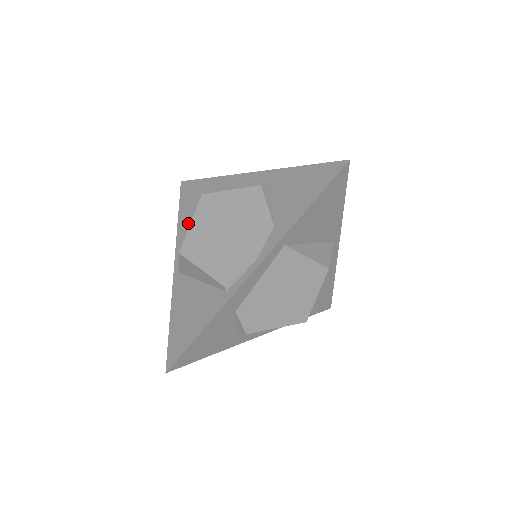
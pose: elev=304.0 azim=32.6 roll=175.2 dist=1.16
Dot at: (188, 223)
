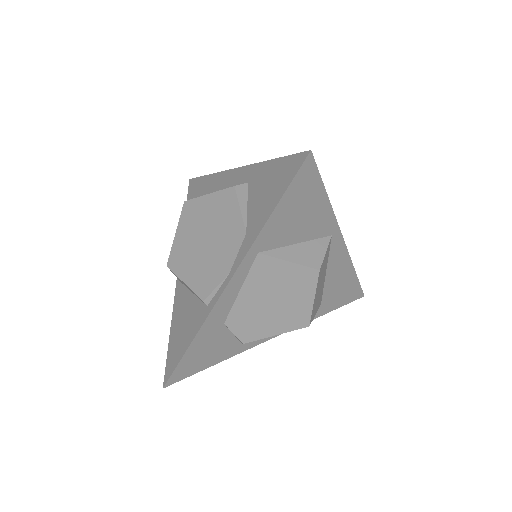
Dot at: occluded
